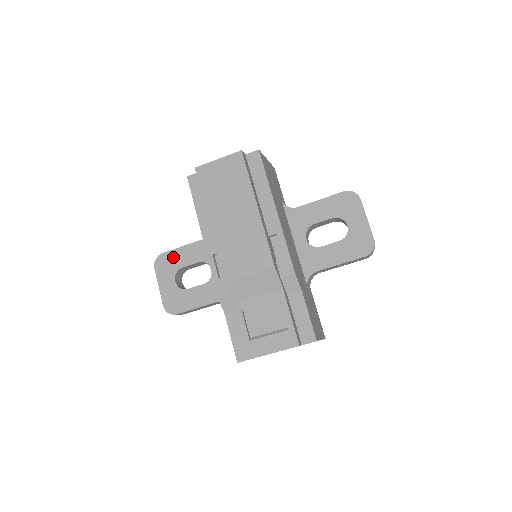
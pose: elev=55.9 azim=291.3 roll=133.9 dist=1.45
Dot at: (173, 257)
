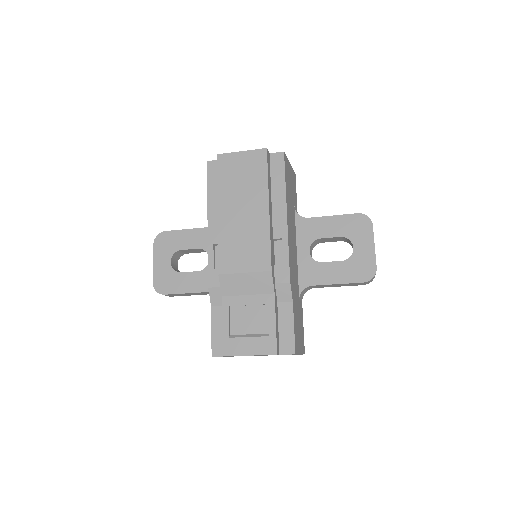
Dot at: (174, 238)
